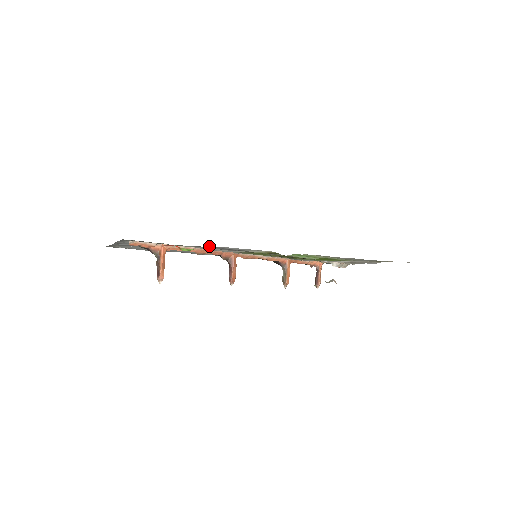
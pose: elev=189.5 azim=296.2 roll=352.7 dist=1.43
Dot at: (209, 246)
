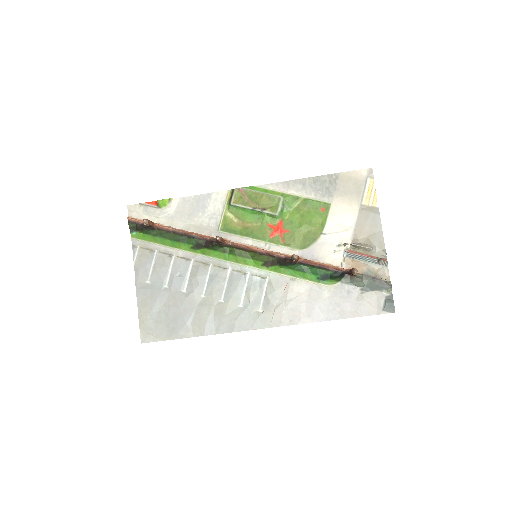
Dot at: (180, 202)
